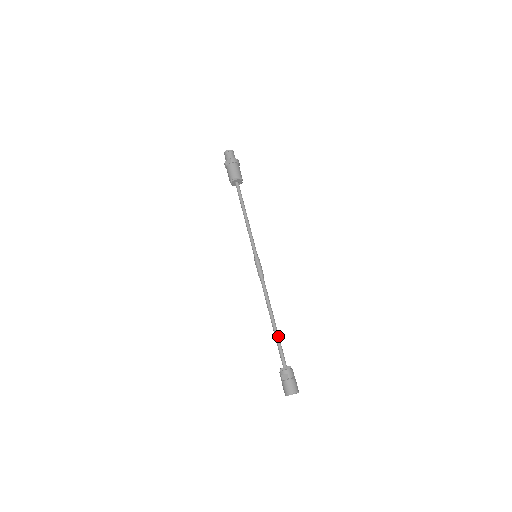
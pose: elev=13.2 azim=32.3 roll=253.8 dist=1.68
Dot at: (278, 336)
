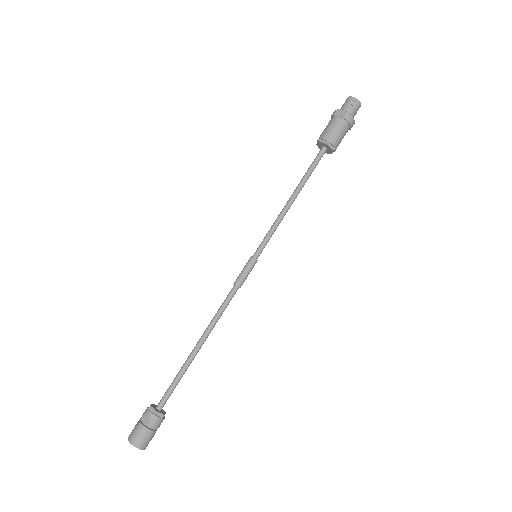
Dot at: (186, 369)
